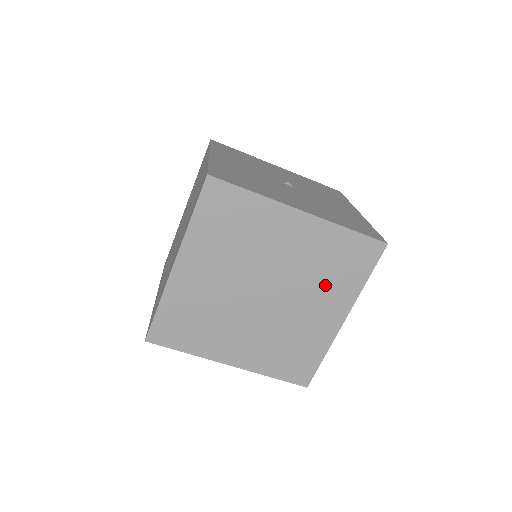
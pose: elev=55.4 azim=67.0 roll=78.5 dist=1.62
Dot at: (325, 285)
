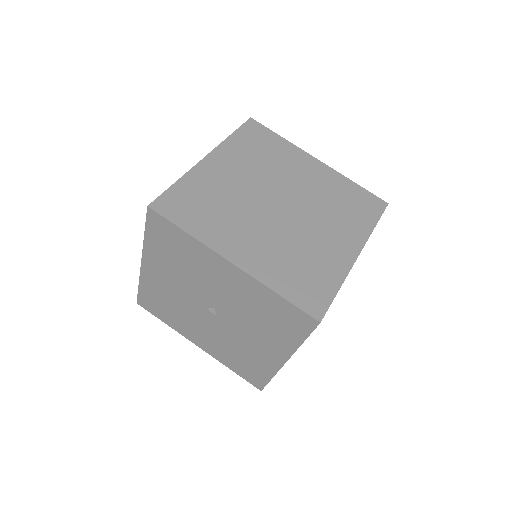
Dot at: (338, 217)
